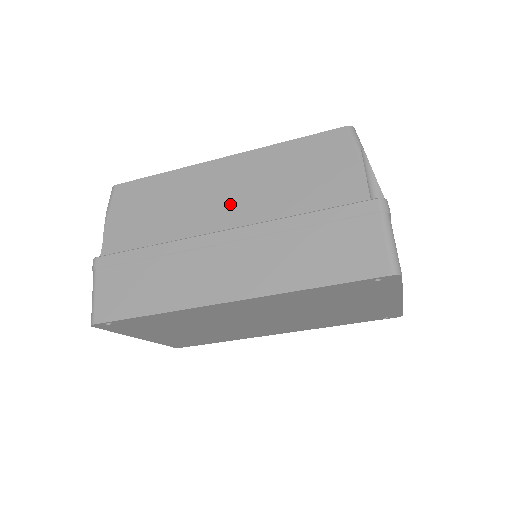
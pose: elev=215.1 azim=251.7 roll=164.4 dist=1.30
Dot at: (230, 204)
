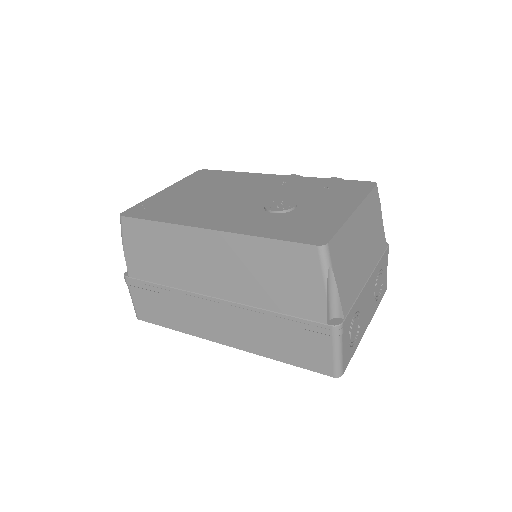
Dot at: (217, 278)
